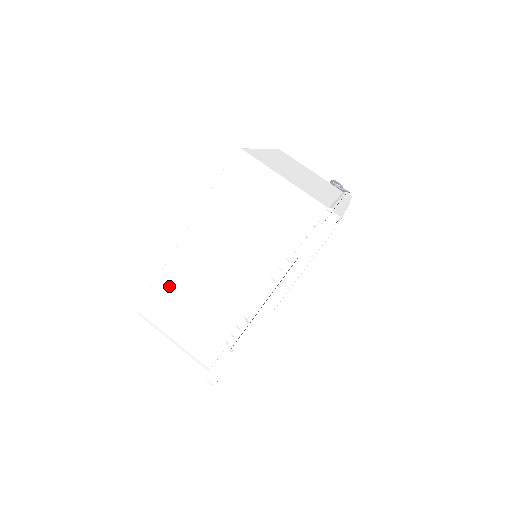
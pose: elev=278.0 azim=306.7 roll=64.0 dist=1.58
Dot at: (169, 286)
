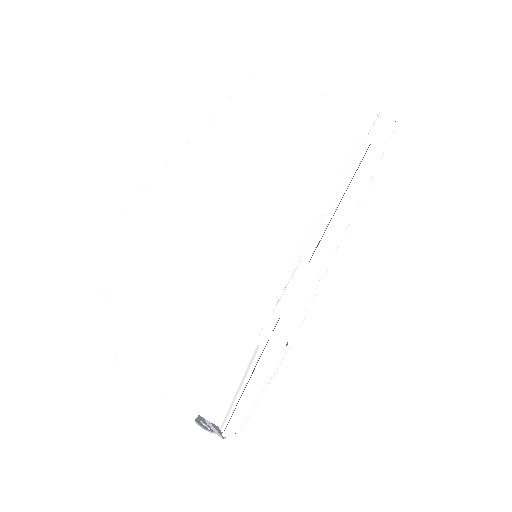
Dot at: (177, 187)
